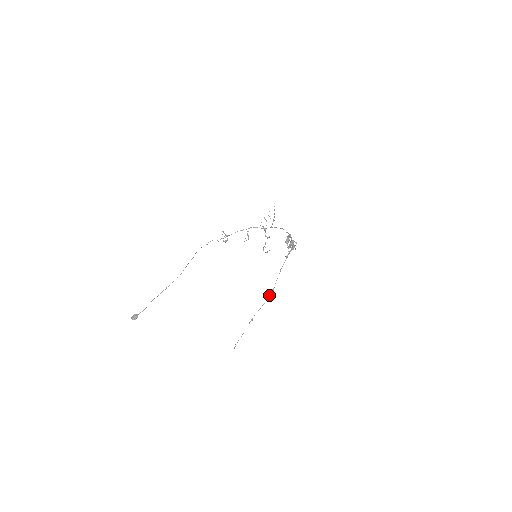
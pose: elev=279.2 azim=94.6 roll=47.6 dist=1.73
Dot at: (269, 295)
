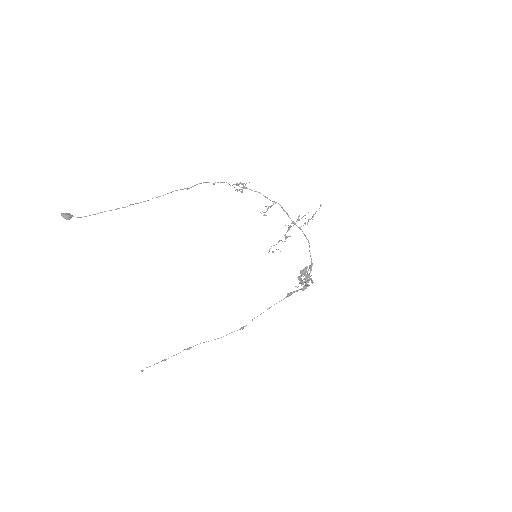
Dot at: occluded
